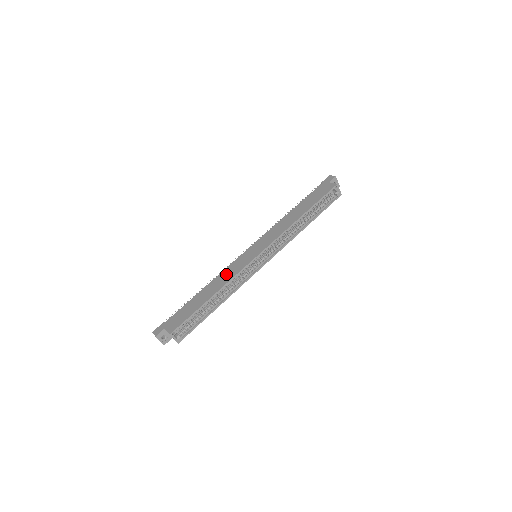
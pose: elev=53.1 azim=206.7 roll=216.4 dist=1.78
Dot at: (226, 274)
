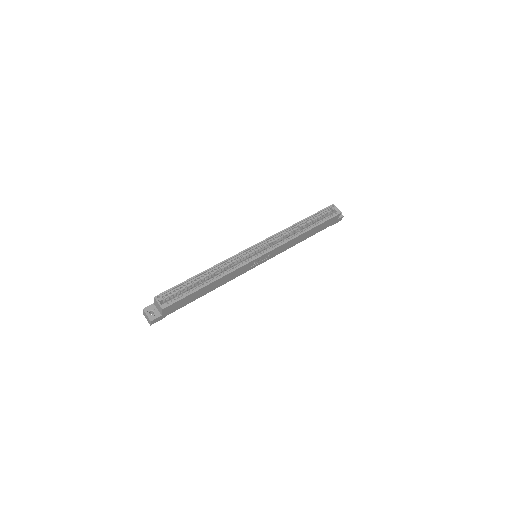
Dot at: occluded
